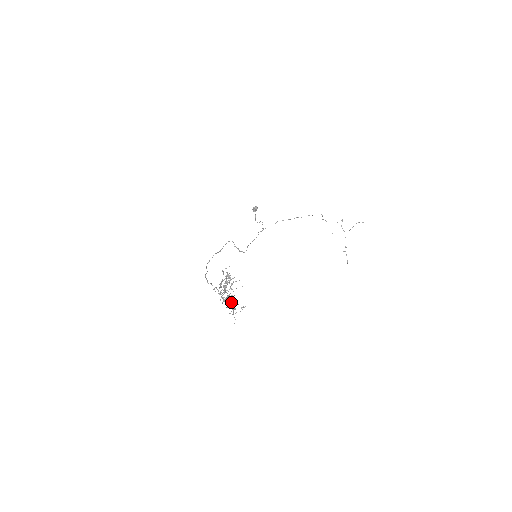
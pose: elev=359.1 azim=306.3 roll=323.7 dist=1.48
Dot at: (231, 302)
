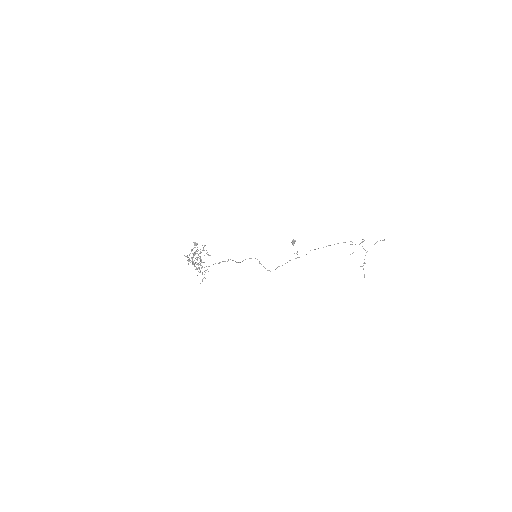
Dot at: (199, 267)
